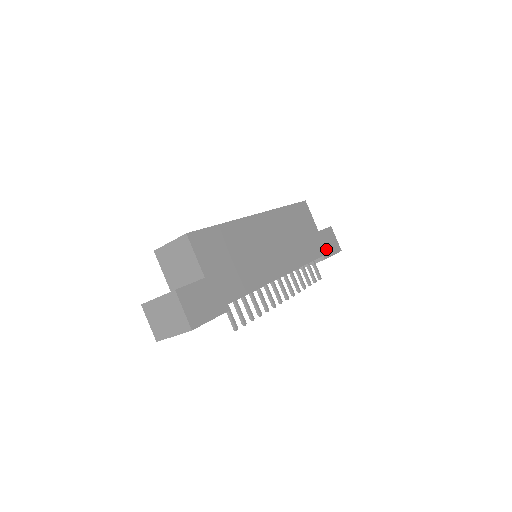
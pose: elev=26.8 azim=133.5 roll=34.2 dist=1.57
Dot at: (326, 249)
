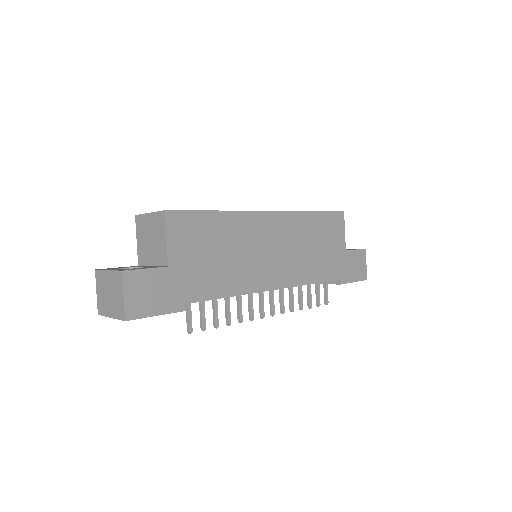
Dot at: (347, 273)
